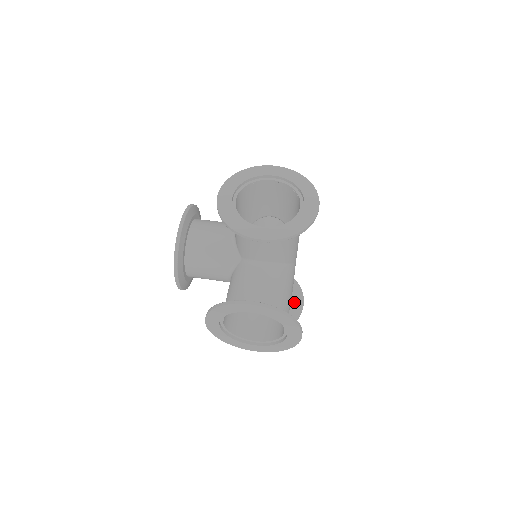
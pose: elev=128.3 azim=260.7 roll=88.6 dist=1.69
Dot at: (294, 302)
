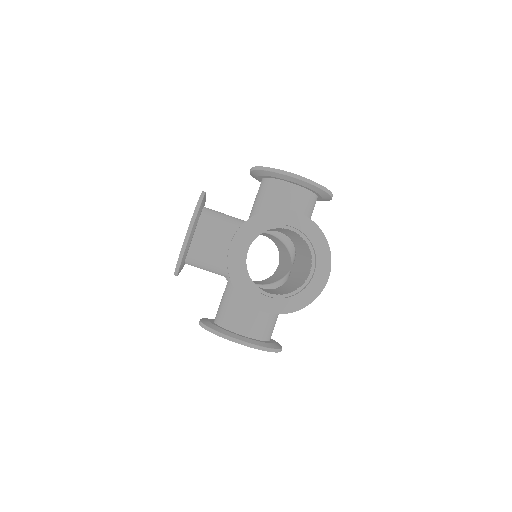
Dot at: occluded
